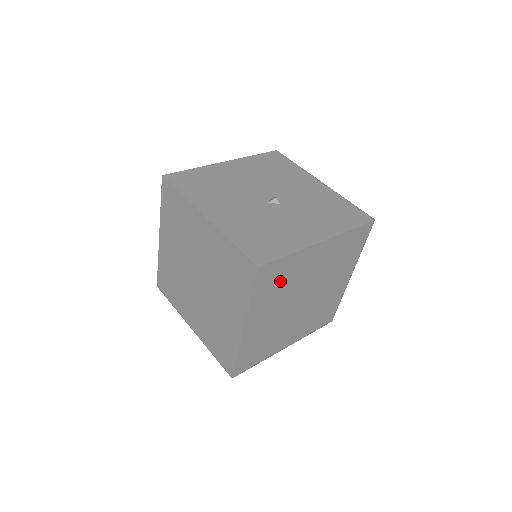
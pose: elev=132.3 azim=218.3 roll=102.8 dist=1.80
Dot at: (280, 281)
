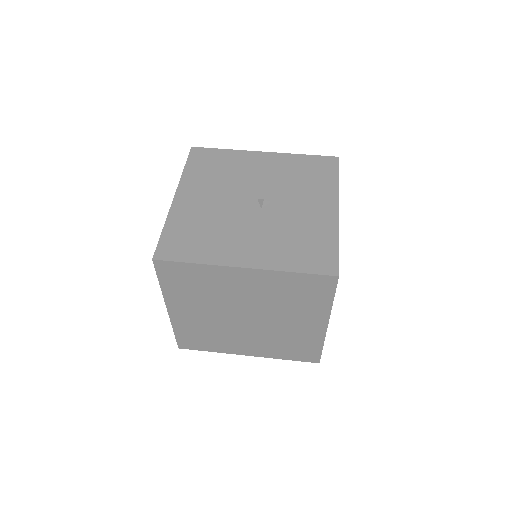
Dot at: occluded
